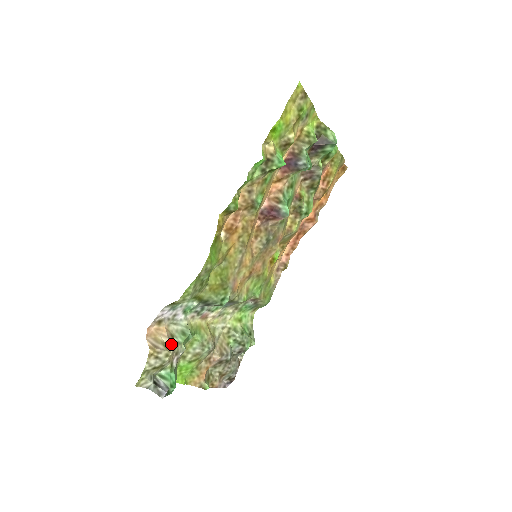
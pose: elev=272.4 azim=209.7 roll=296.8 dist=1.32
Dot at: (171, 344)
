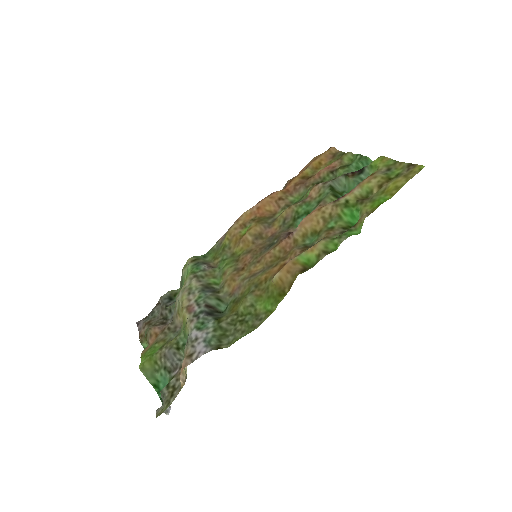
Dot at: (186, 367)
